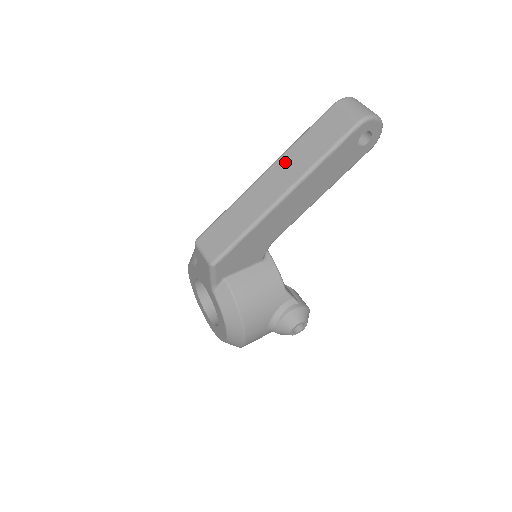
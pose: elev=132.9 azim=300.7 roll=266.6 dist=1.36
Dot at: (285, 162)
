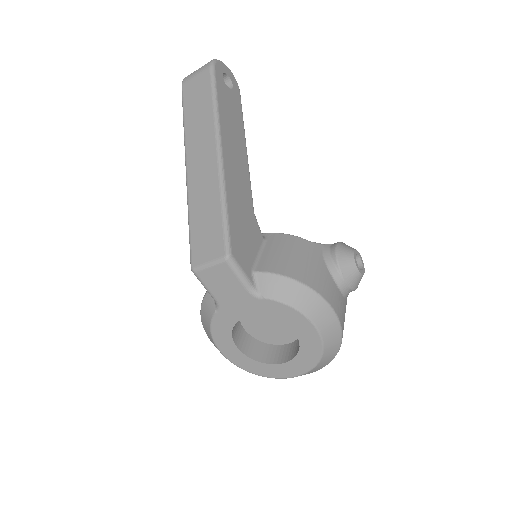
Dot at: (192, 141)
